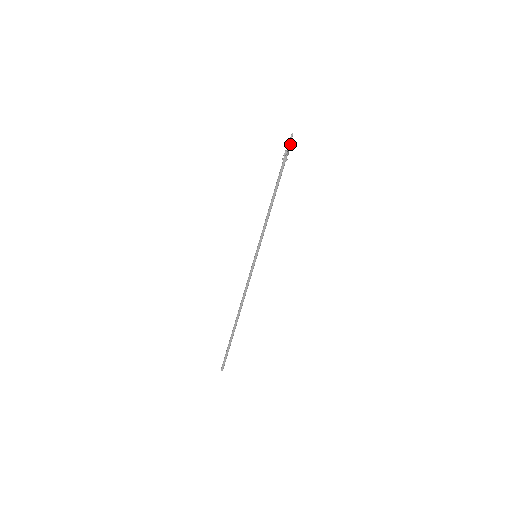
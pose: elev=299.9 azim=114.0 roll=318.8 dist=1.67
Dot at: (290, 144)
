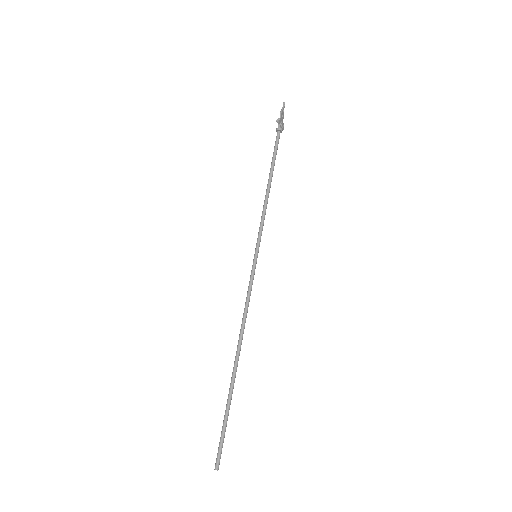
Dot at: (283, 115)
